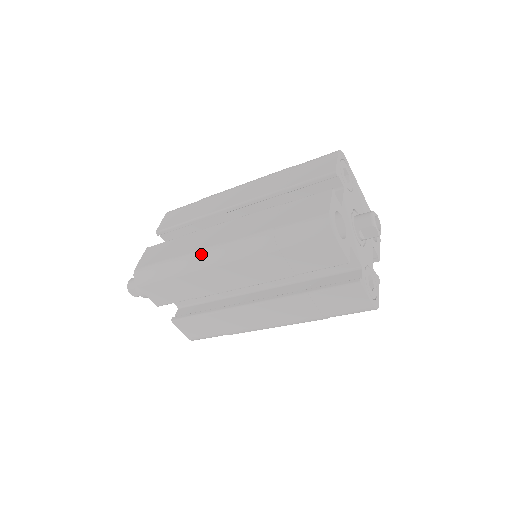
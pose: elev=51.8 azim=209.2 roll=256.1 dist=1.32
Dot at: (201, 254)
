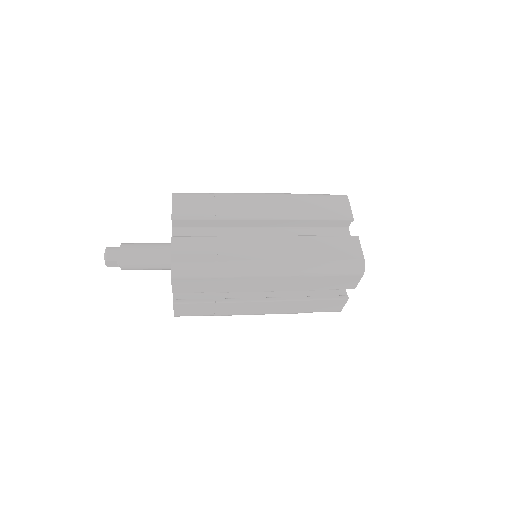
Dot at: (254, 265)
